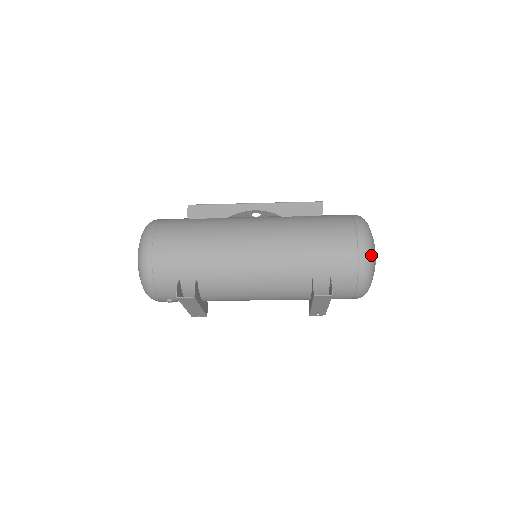
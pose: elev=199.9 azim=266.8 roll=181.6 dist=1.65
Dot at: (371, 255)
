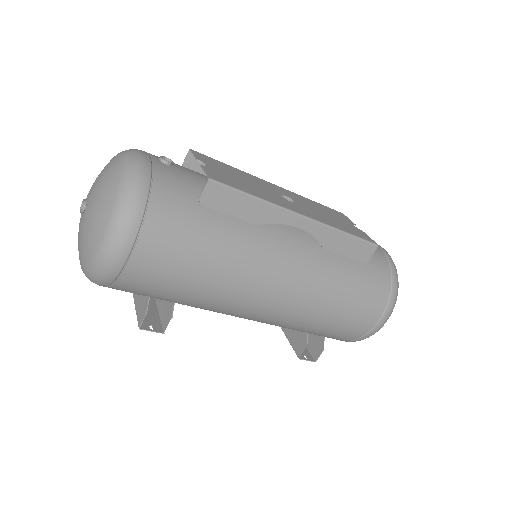
Dot at: occluded
